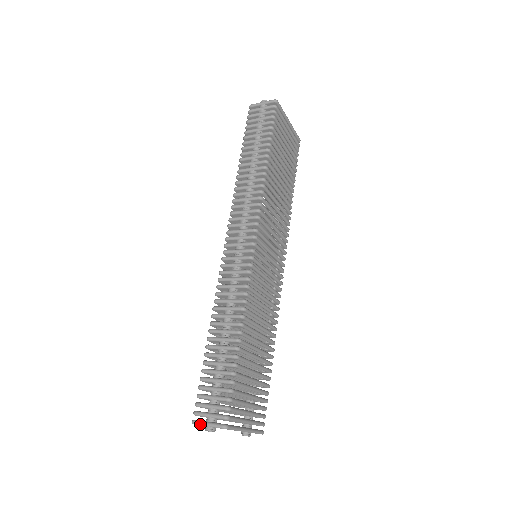
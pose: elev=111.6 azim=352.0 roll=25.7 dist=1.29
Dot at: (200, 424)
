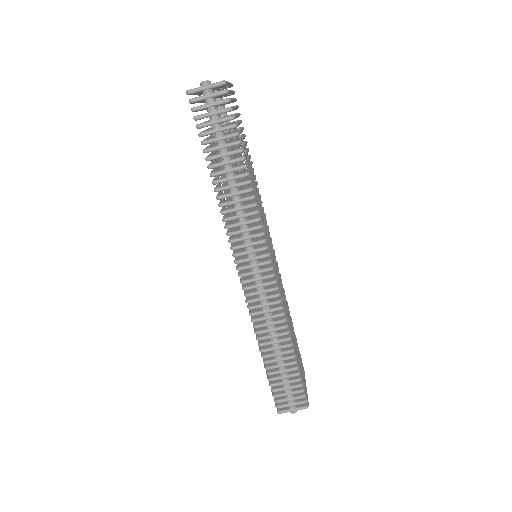
Dot at: occluded
